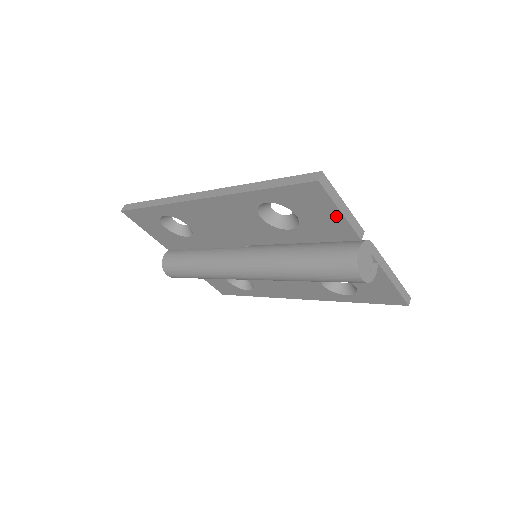
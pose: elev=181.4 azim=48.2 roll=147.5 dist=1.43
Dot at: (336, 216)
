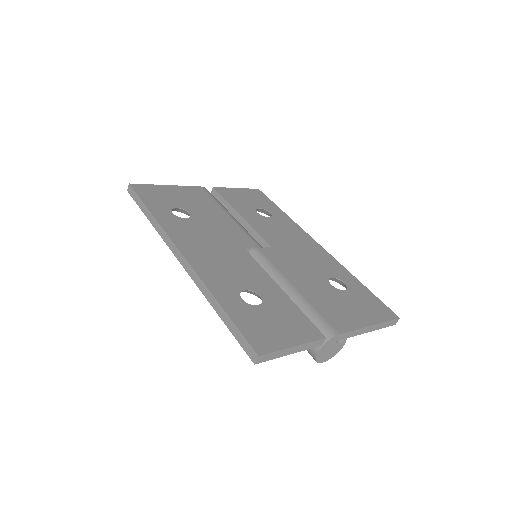
Dot at: occluded
